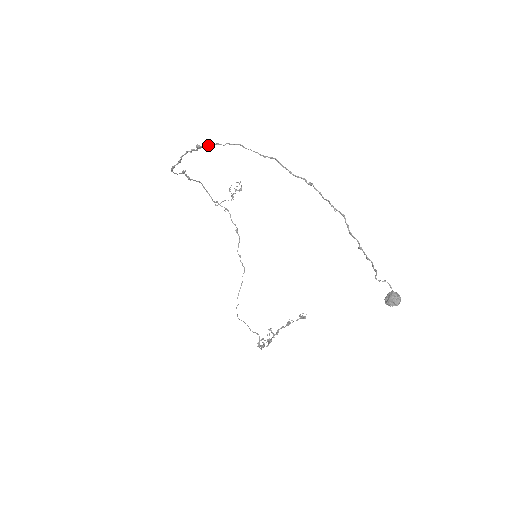
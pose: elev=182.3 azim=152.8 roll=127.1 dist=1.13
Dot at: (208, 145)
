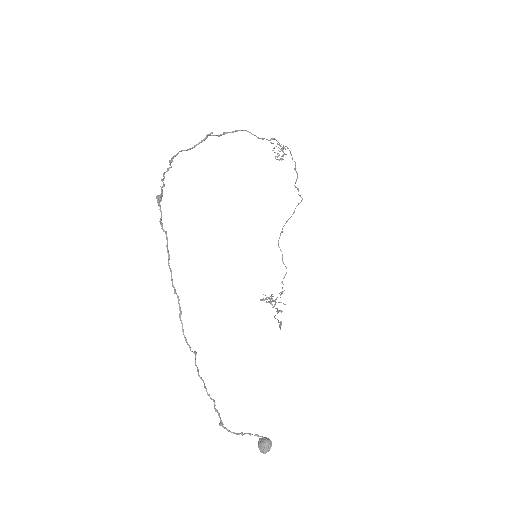
Dot at: (160, 210)
